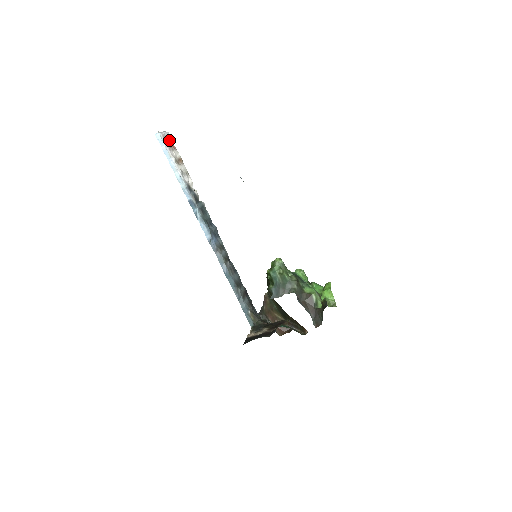
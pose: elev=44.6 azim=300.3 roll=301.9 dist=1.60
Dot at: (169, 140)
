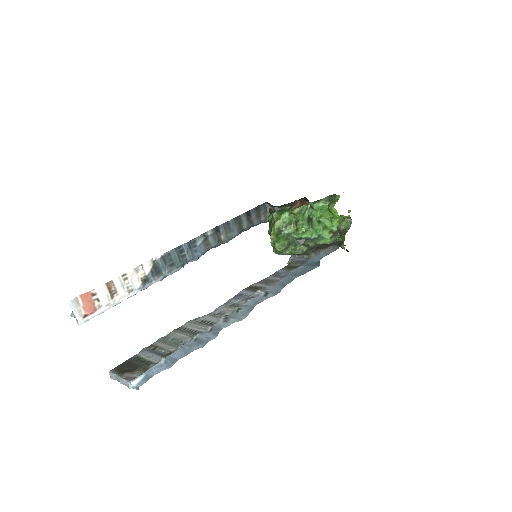
Dot at: (77, 296)
